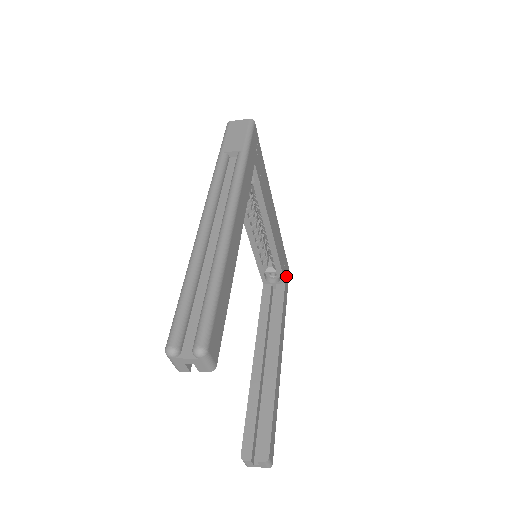
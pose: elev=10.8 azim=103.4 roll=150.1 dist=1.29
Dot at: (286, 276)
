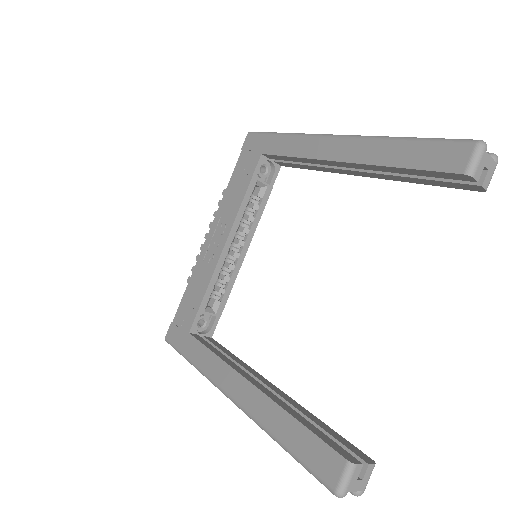
Dot at: occluded
